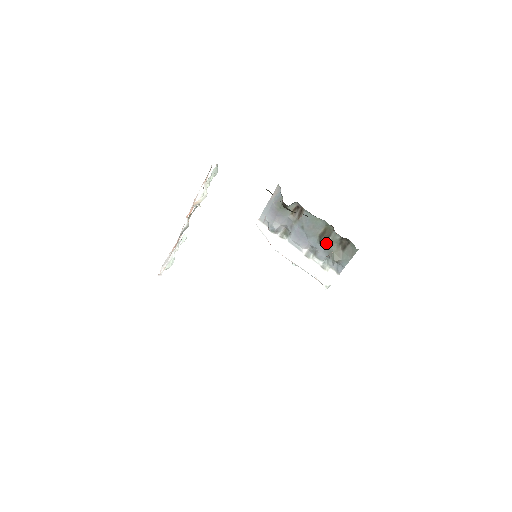
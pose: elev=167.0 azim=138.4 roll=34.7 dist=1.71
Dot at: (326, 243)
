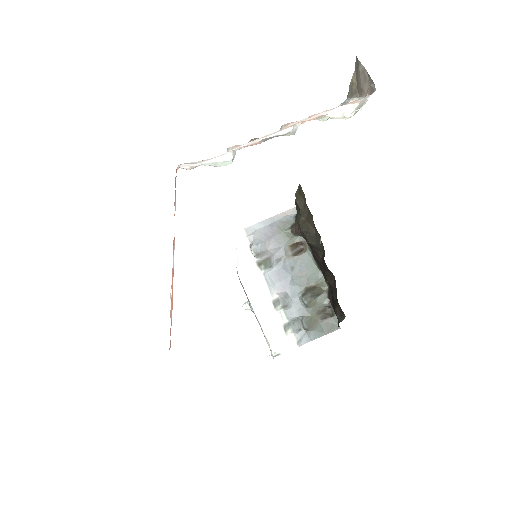
Dot at: (310, 300)
